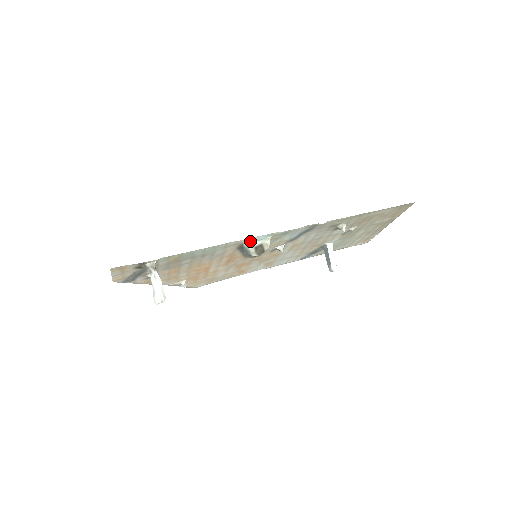
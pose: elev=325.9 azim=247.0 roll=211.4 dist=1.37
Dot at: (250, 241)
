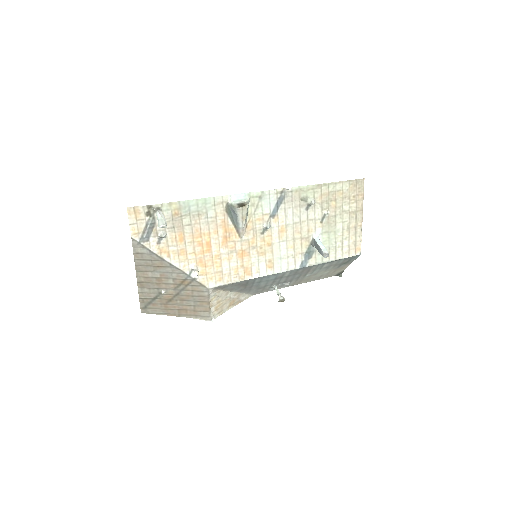
Dot at: (232, 199)
